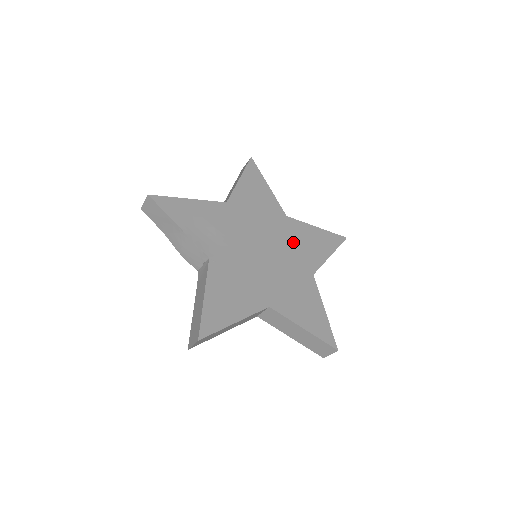
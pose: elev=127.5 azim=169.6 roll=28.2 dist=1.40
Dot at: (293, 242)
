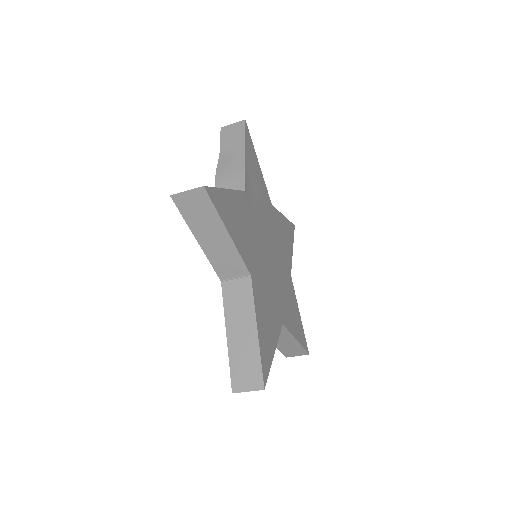
Dot at: (285, 289)
